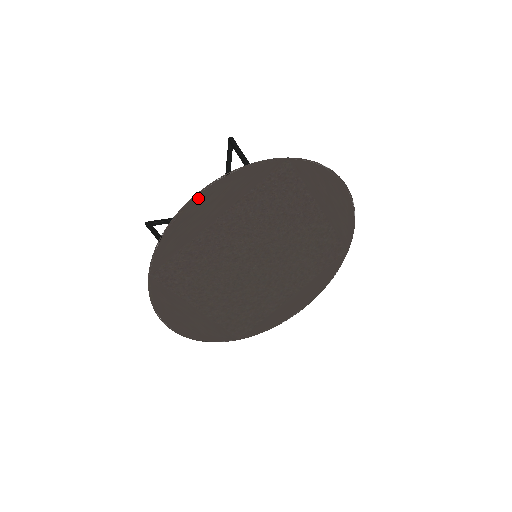
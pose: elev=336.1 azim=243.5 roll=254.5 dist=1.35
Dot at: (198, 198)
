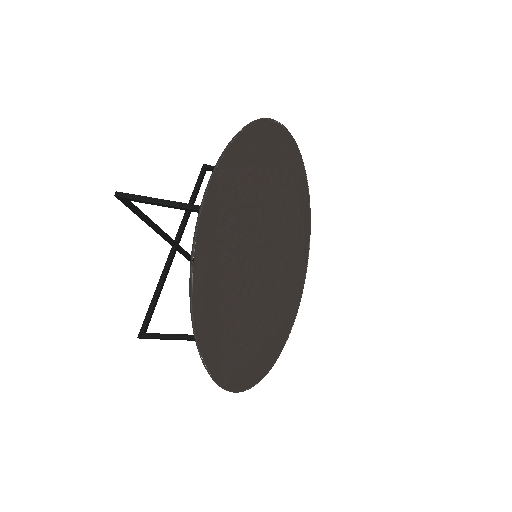
Dot at: (195, 300)
